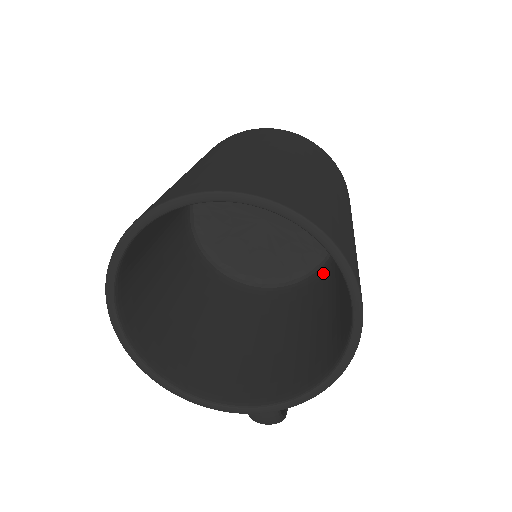
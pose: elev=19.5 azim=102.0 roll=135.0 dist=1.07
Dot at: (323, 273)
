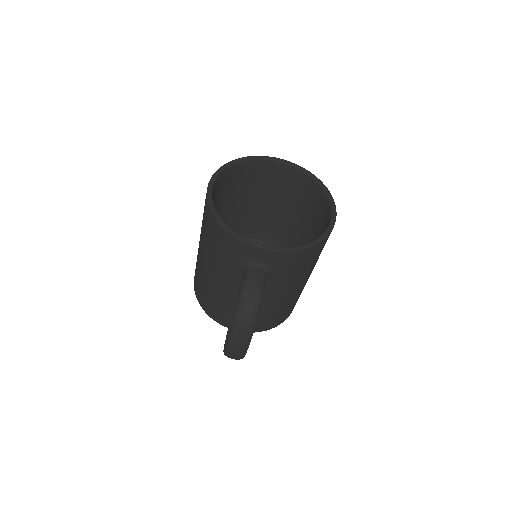
Dot at: occluded
